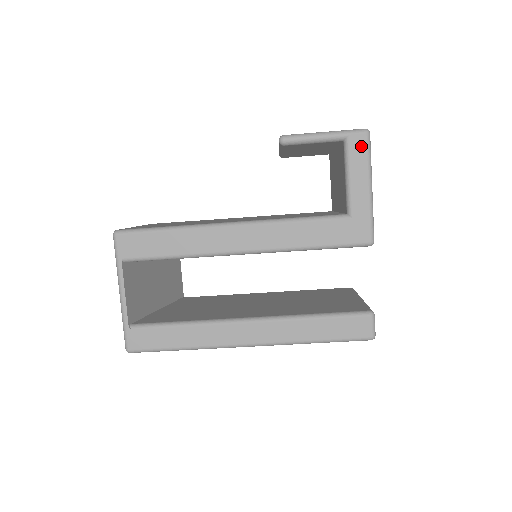
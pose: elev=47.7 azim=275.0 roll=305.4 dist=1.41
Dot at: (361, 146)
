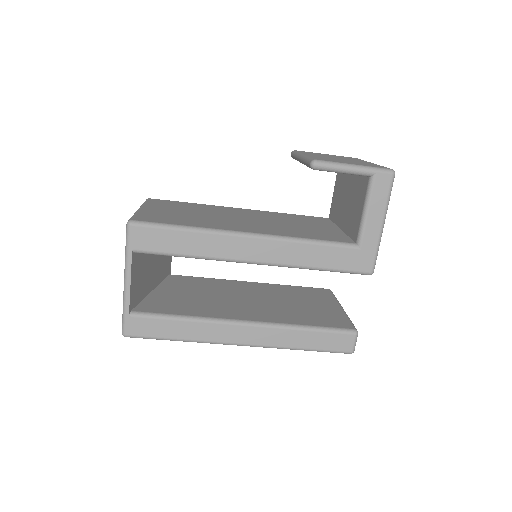
Dot at: (385, 185)
